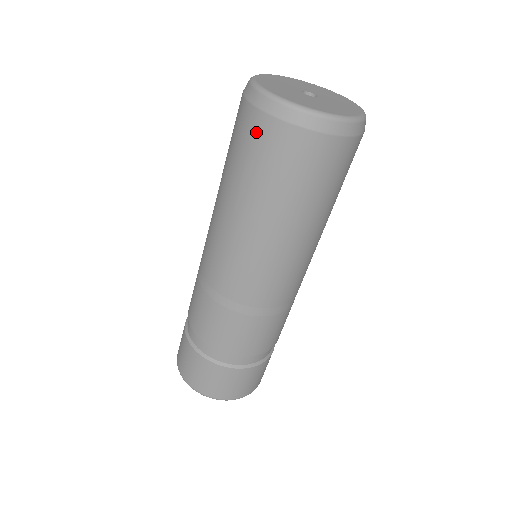
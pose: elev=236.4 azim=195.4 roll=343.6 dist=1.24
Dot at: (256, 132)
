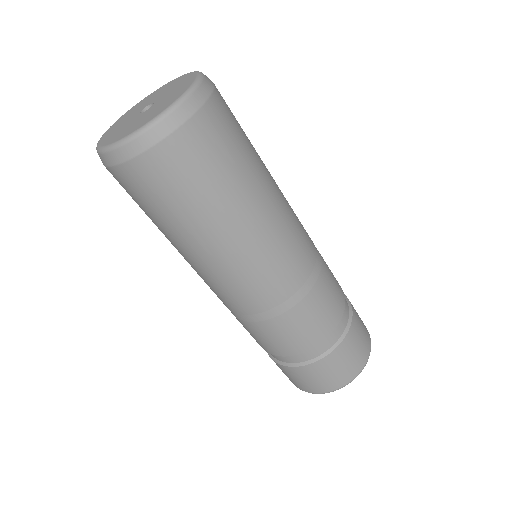
Dot at: (176, 161)
